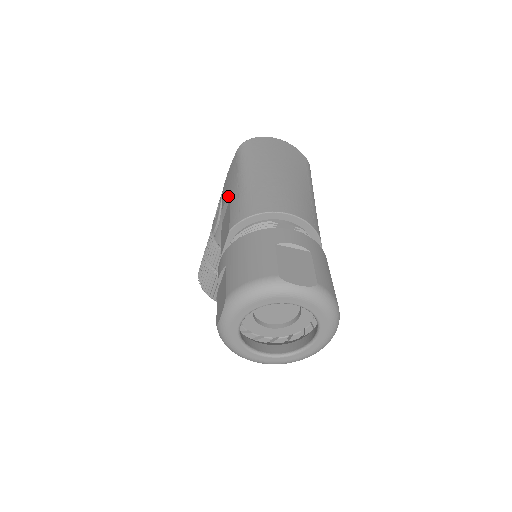
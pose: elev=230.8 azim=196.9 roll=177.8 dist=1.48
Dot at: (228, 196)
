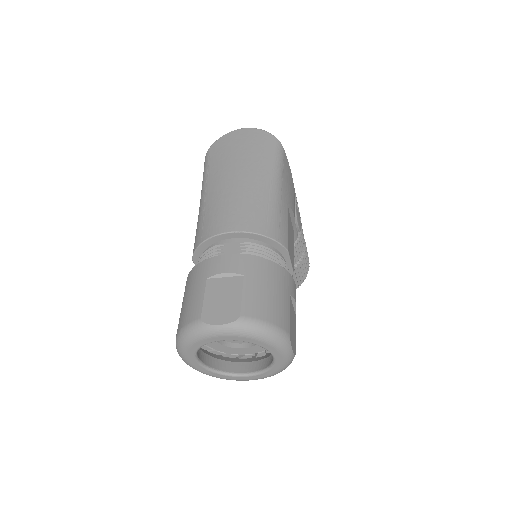
Dot at: occluded
